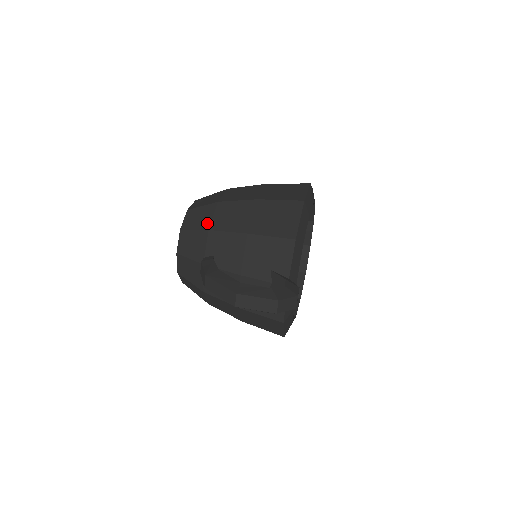
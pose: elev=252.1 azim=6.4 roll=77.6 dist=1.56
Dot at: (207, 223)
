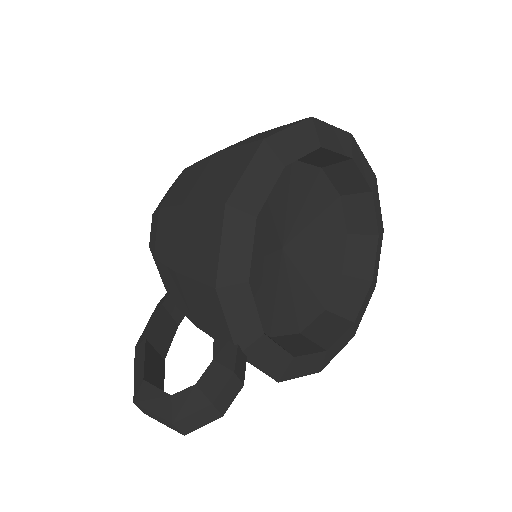
Dot at: (154, 245)
